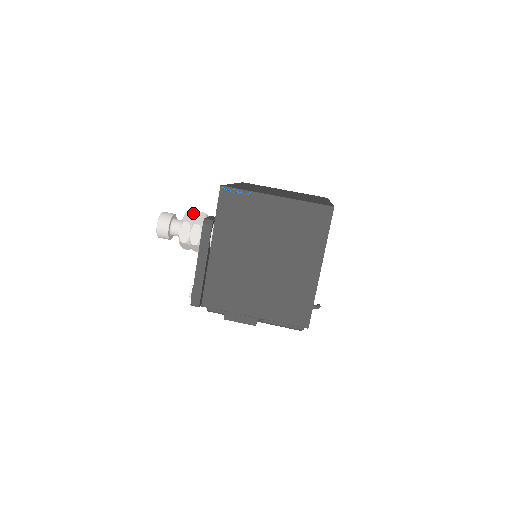
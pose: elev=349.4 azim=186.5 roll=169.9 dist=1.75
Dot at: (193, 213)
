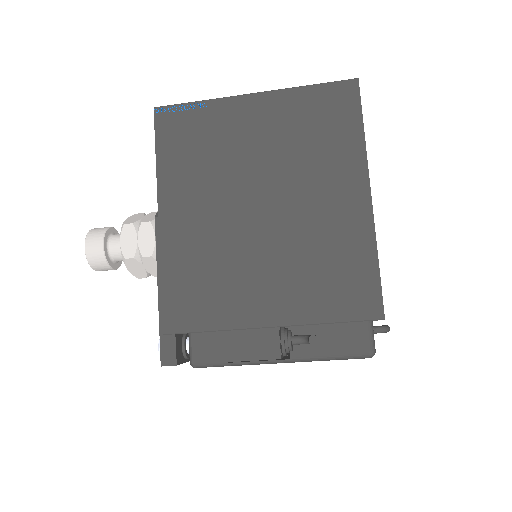
Dot at: (140, 215)
